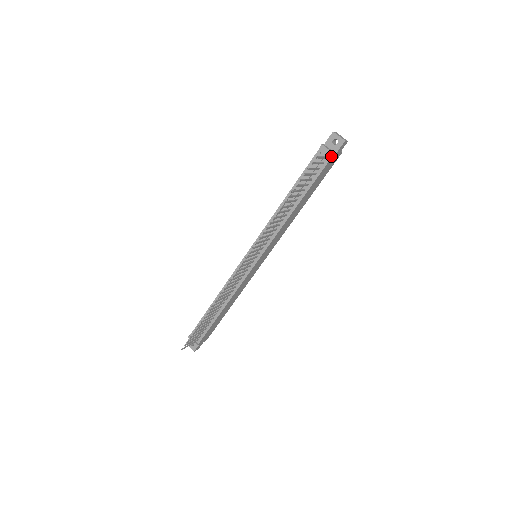
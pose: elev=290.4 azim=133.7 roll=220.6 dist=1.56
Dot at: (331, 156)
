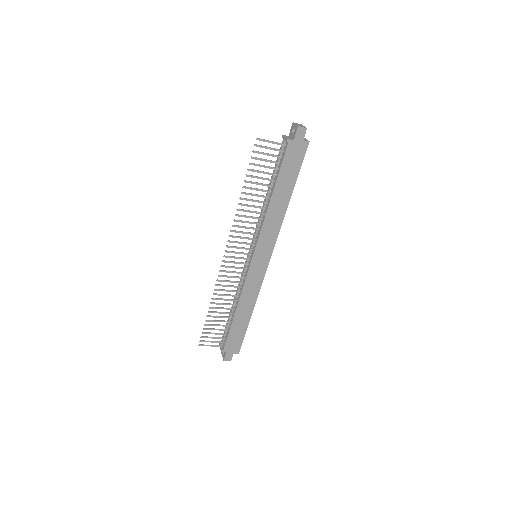
Dot at: (288, 143)
